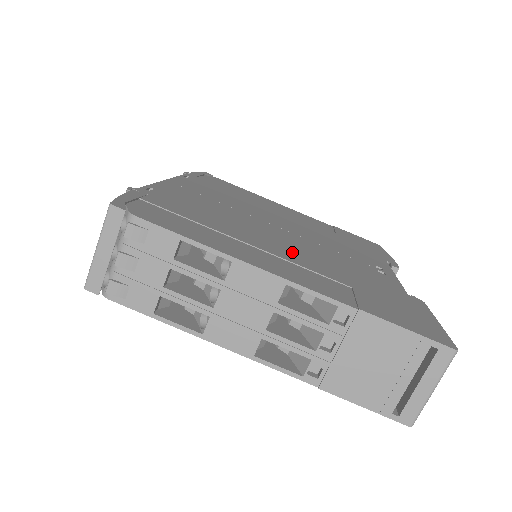
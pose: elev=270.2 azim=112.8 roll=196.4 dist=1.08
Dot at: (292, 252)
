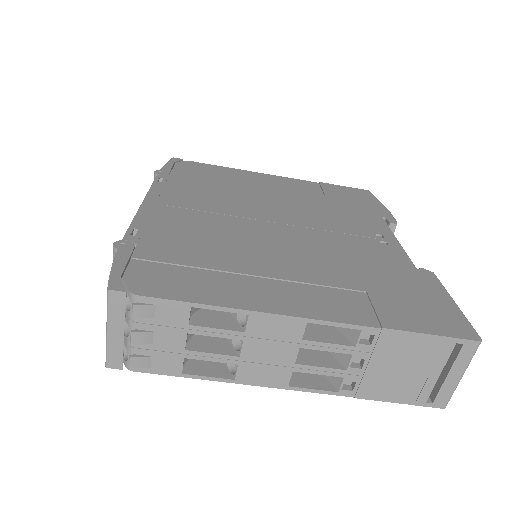
Dot at: (297, 263)
